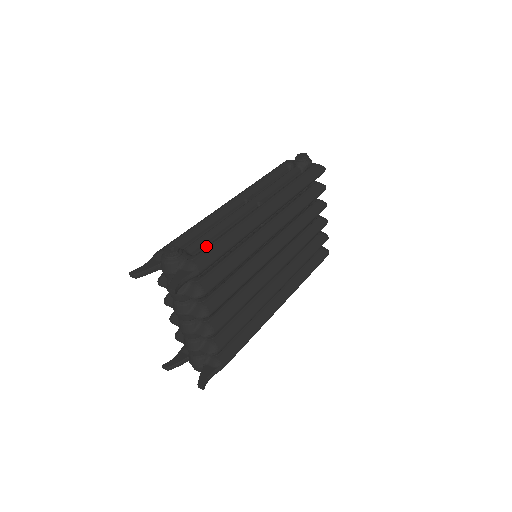
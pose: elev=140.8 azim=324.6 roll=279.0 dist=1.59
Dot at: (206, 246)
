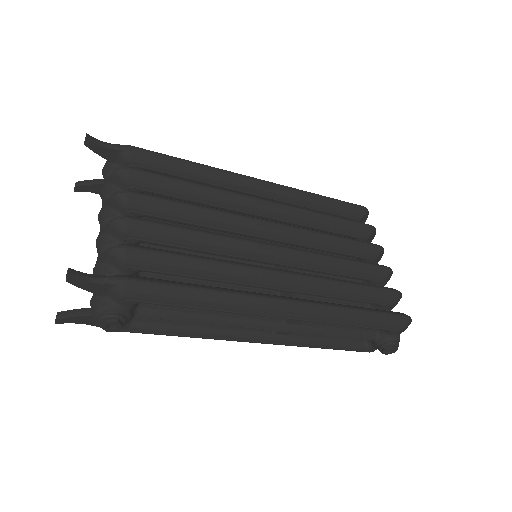
Dot at: occluded
